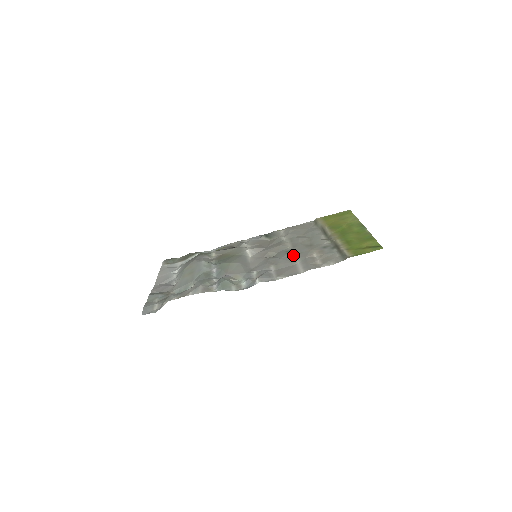
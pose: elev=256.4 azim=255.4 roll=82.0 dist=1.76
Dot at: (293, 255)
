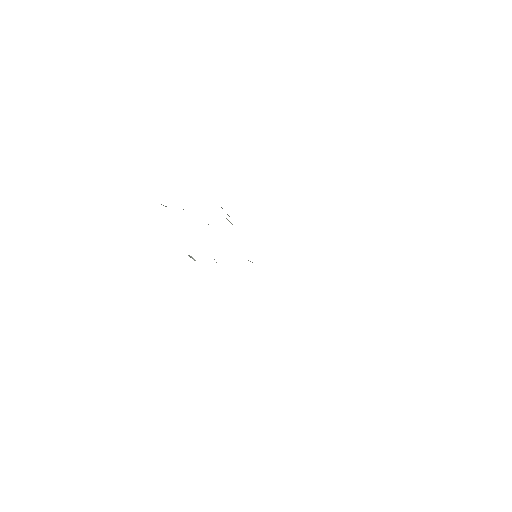
Dot at: occluded
